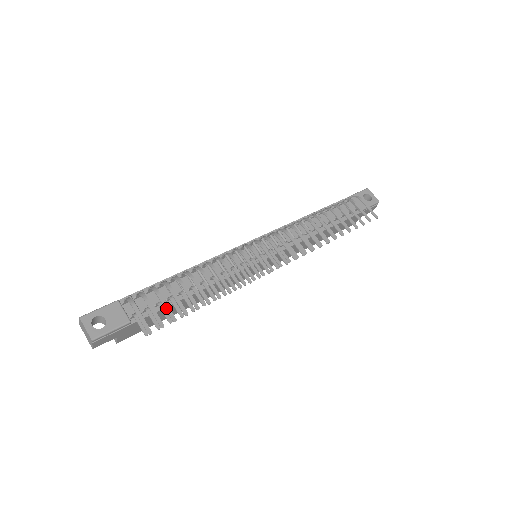
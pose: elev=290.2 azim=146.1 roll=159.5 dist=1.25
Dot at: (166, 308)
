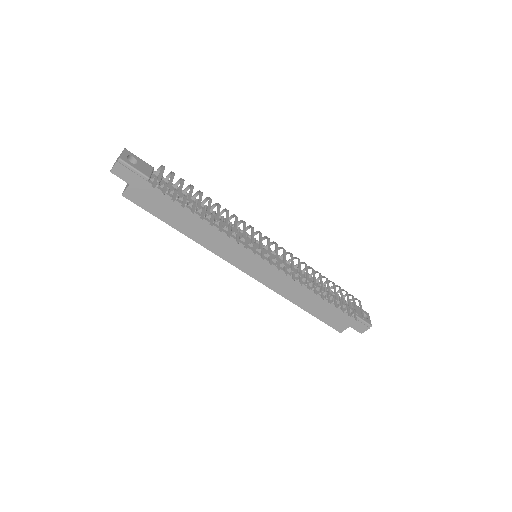
Dot at: (180, 187)
